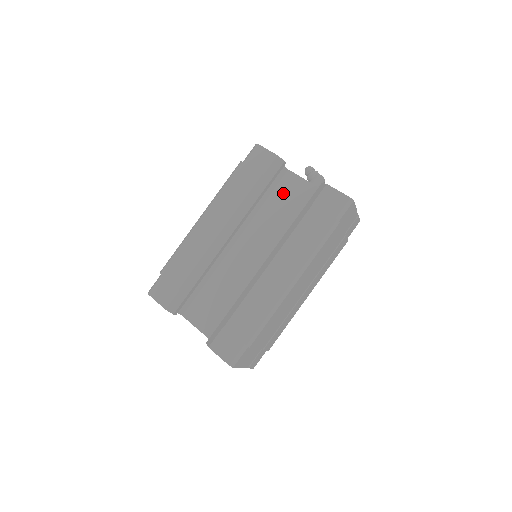
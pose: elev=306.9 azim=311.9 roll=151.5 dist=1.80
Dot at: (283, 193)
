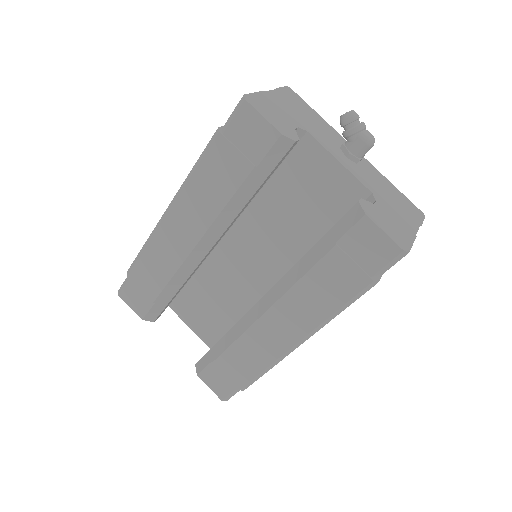
Dot at: (296, 174)
